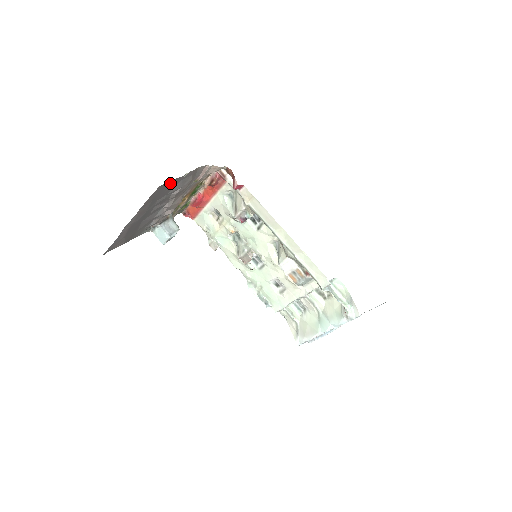
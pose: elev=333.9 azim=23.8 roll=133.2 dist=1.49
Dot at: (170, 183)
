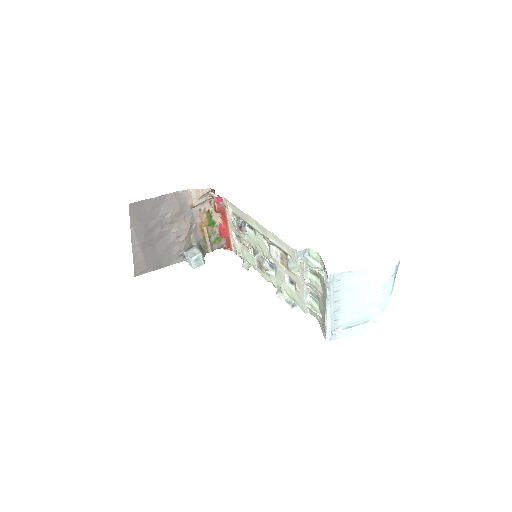
Dot at: (146, 204)
